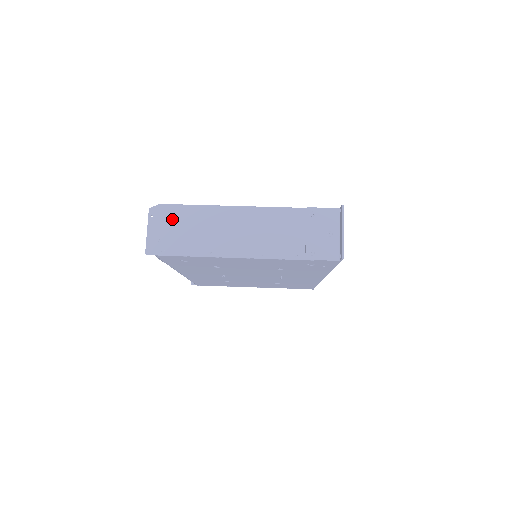
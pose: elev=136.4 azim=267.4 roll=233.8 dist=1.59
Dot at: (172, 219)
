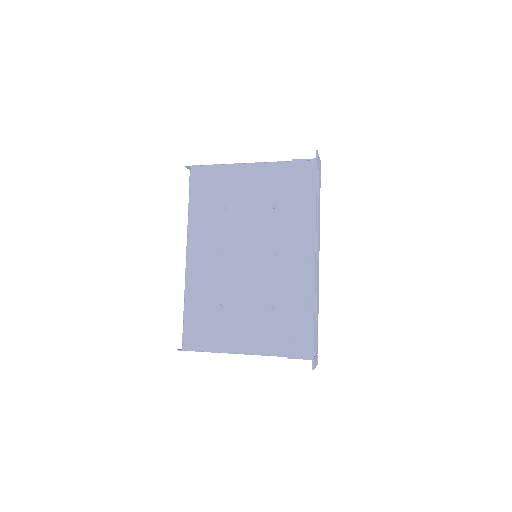
Dot at: occluded
